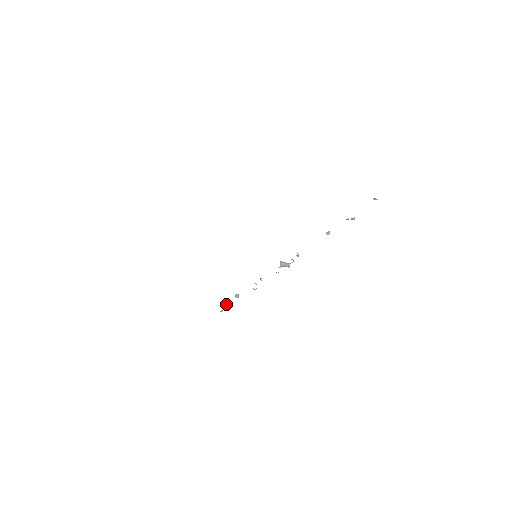
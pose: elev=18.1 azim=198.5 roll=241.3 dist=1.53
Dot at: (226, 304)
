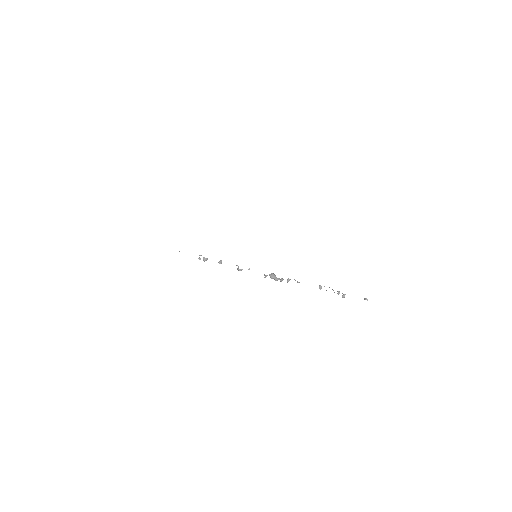
Dot at: (207, 258)
